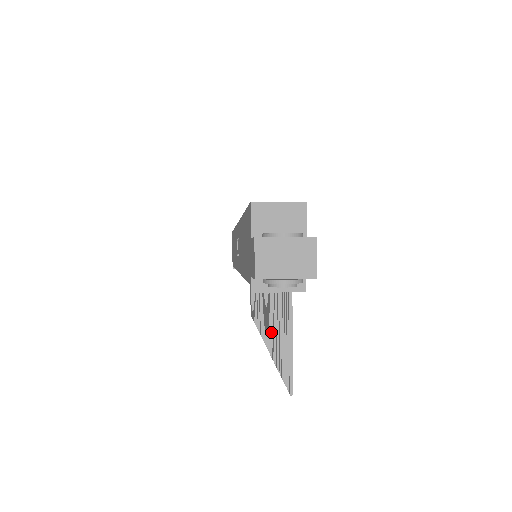
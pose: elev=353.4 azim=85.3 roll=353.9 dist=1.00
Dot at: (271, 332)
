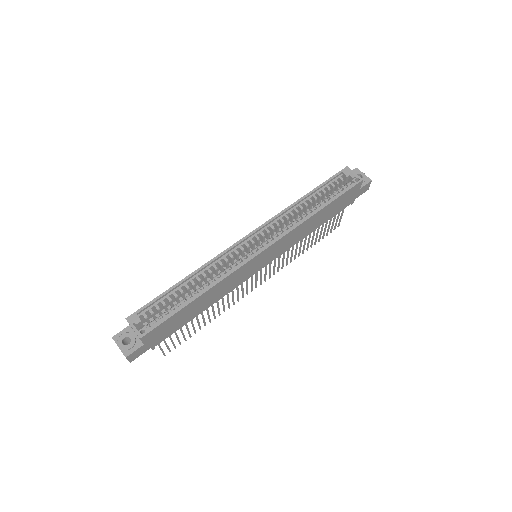
Dot at: (218, 309)
